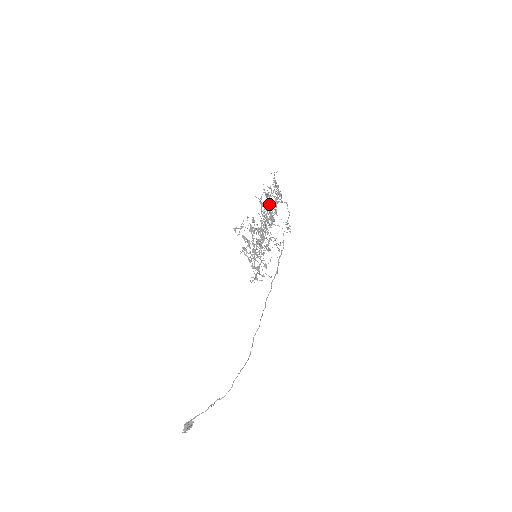
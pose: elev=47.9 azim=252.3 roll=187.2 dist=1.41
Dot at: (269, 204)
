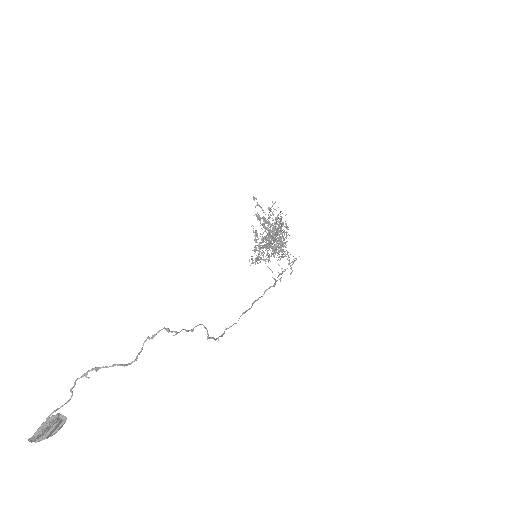
Dot at: occluded
